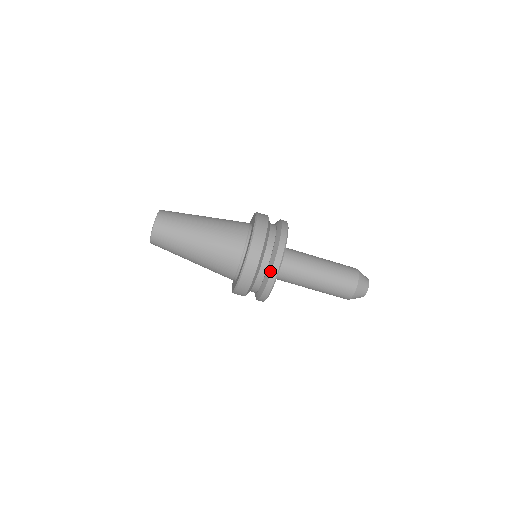
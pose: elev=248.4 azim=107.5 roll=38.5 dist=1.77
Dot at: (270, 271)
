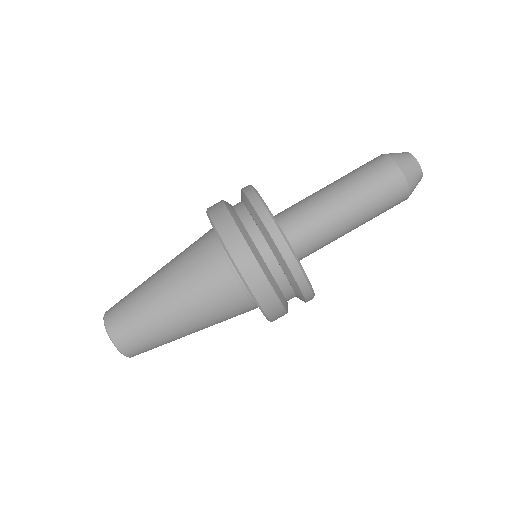
Dot at: (242, 194)
